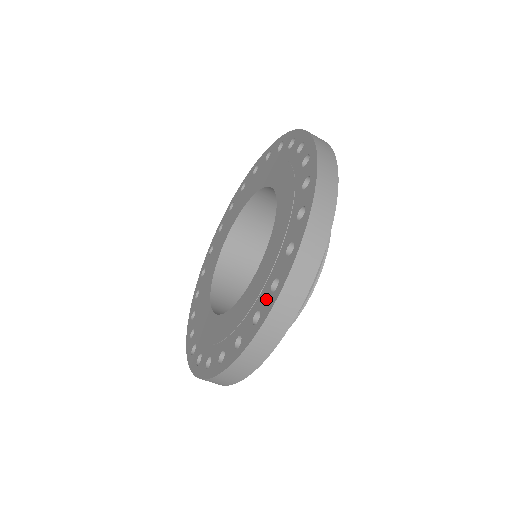
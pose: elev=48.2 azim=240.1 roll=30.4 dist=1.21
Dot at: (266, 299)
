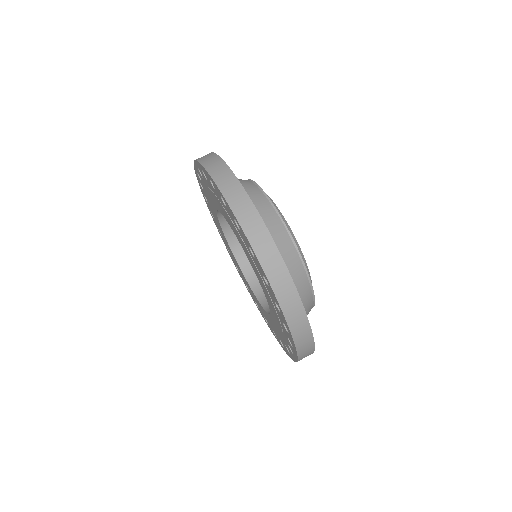
Dot at: (243, 237)
